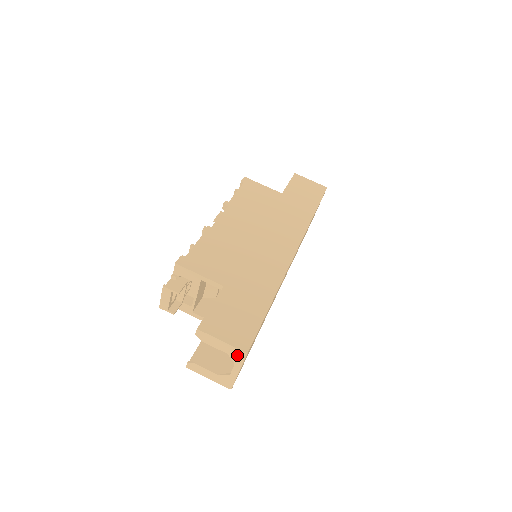
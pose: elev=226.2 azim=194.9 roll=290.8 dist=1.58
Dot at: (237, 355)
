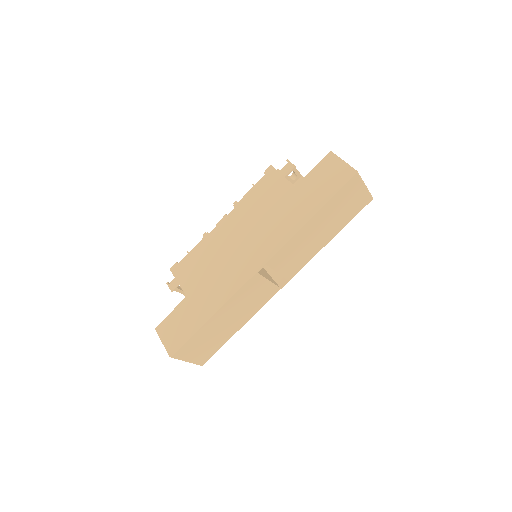
Dot at: occluded
